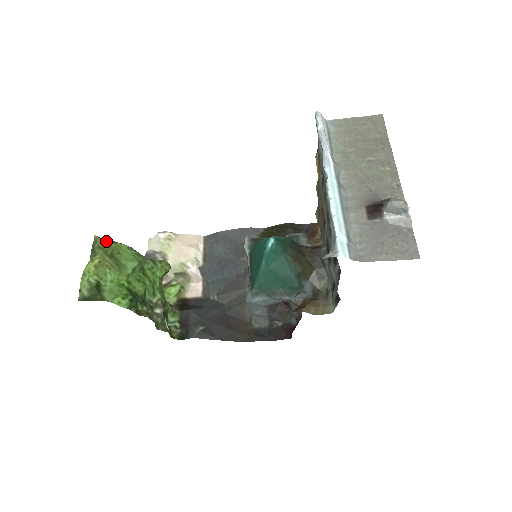
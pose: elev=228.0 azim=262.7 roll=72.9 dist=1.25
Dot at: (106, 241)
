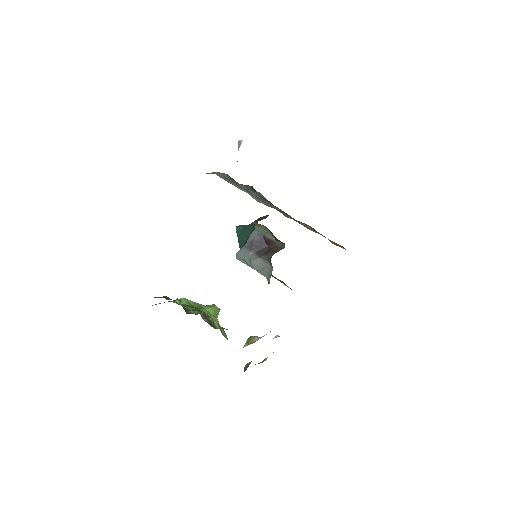
Dot at: occluded
